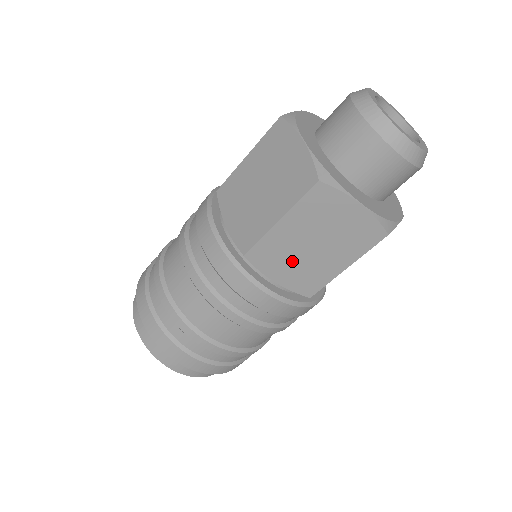
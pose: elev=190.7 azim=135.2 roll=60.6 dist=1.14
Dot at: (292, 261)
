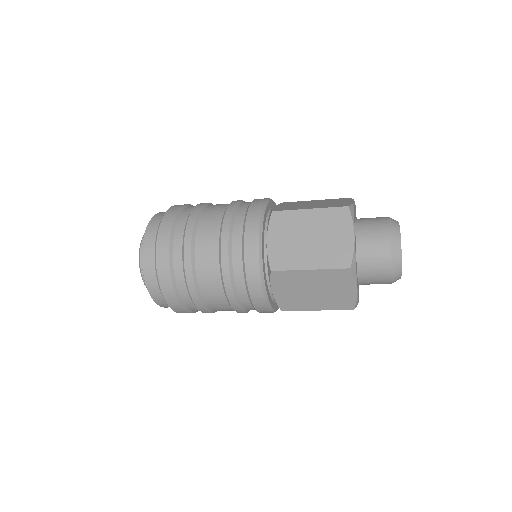
Dot at: occluded
